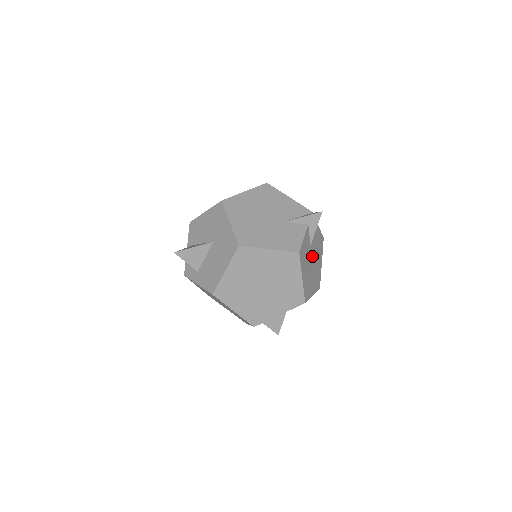
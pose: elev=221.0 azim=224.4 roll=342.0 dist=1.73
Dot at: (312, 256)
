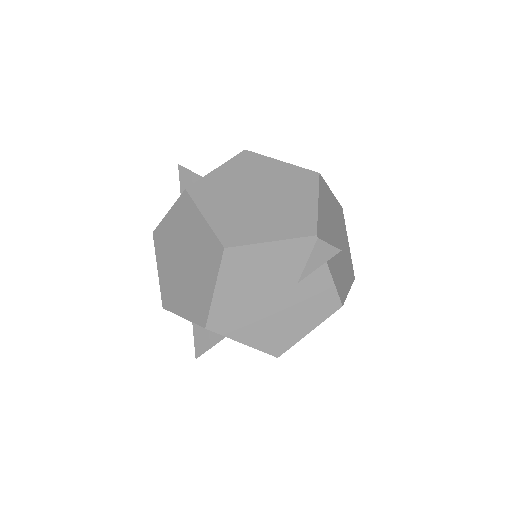
Dot at: (335, 241)
